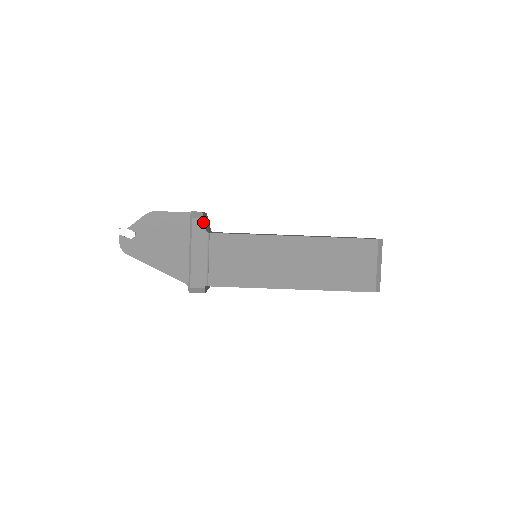
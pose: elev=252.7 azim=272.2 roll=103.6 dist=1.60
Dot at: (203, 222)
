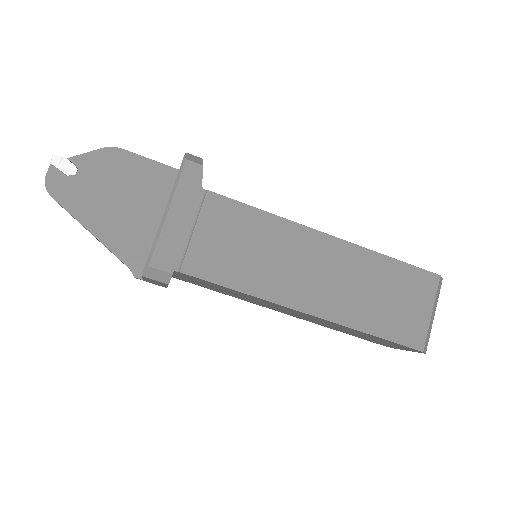
Dot at: (201, 171)
